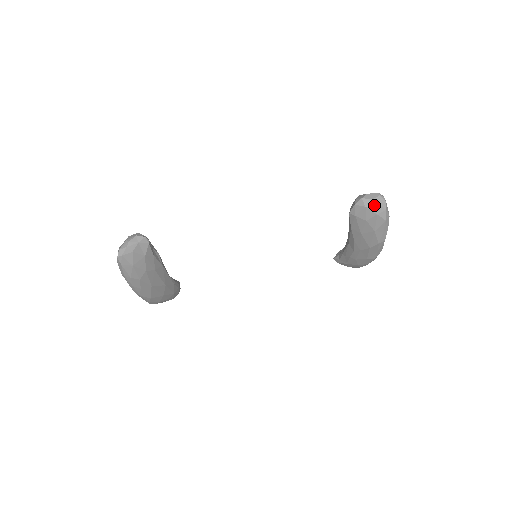
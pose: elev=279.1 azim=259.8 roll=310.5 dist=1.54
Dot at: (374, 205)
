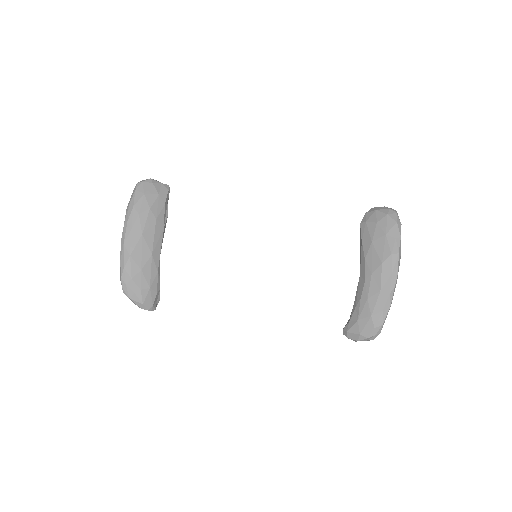
Dot at: (384, 209)
